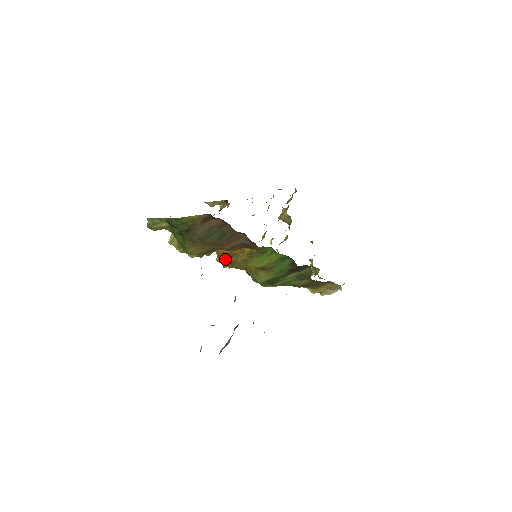
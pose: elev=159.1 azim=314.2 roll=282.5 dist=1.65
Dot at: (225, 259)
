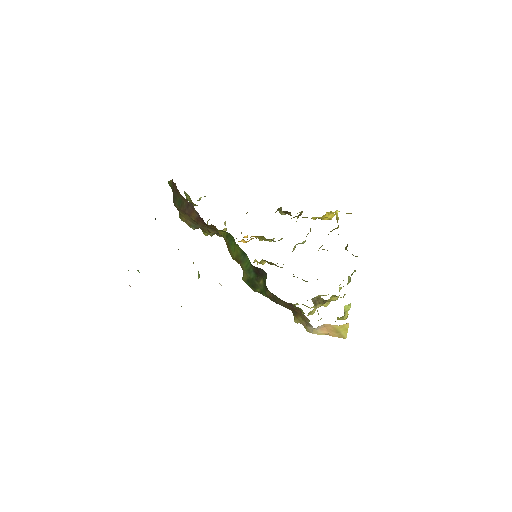
Dot at: occluded
